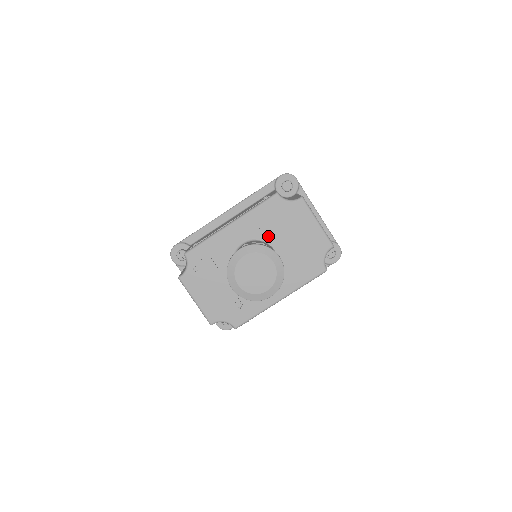
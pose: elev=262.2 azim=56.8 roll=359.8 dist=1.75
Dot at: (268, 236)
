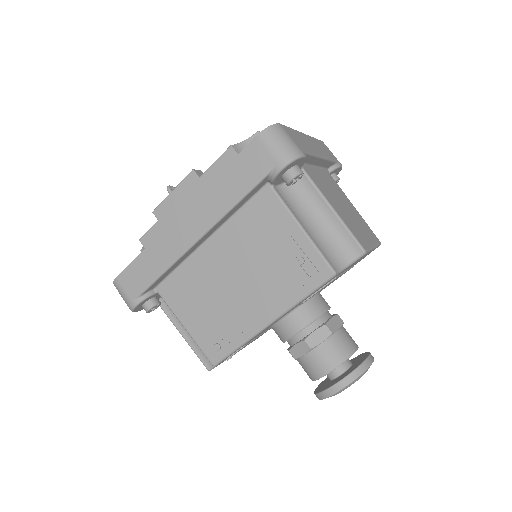
Dot at: occluded
